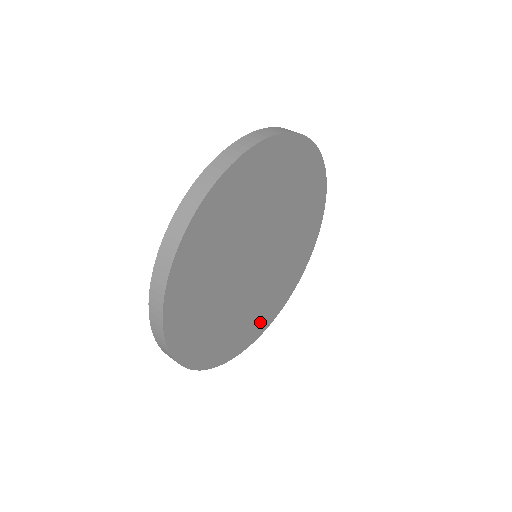
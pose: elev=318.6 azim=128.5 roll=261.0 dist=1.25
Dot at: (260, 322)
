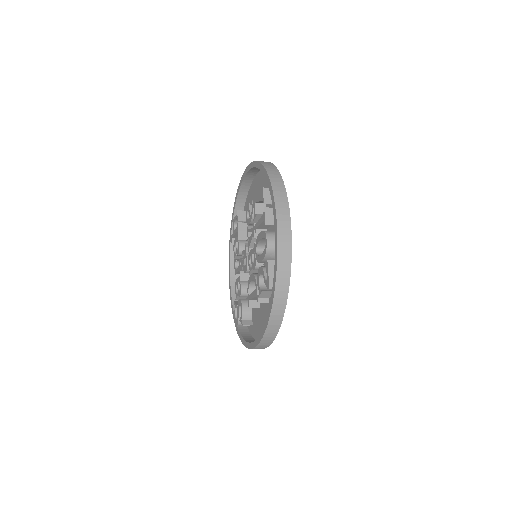
Dot at: occluded
